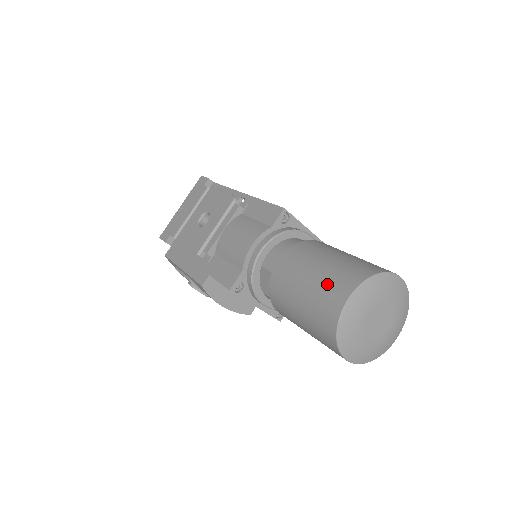
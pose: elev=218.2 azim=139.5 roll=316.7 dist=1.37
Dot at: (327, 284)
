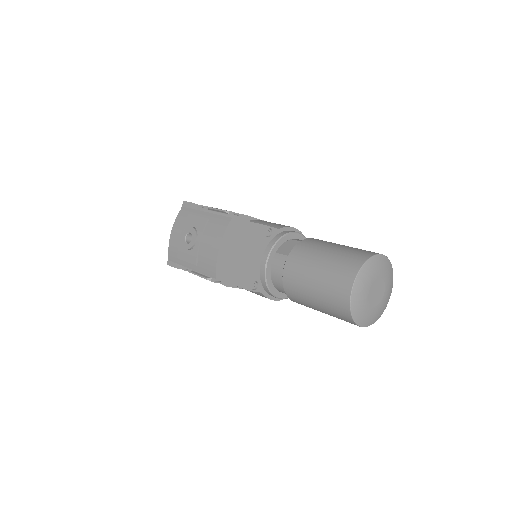
Dot at: occluded
